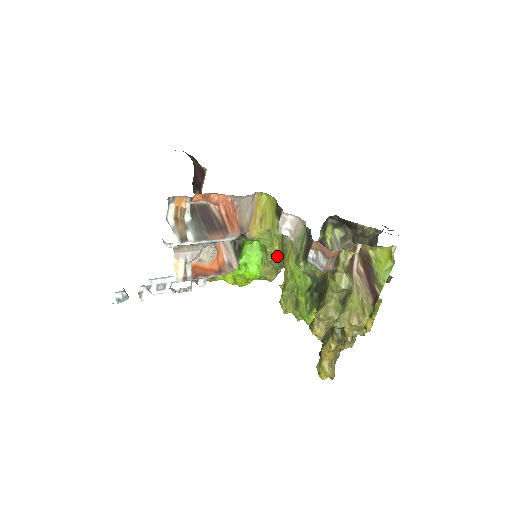
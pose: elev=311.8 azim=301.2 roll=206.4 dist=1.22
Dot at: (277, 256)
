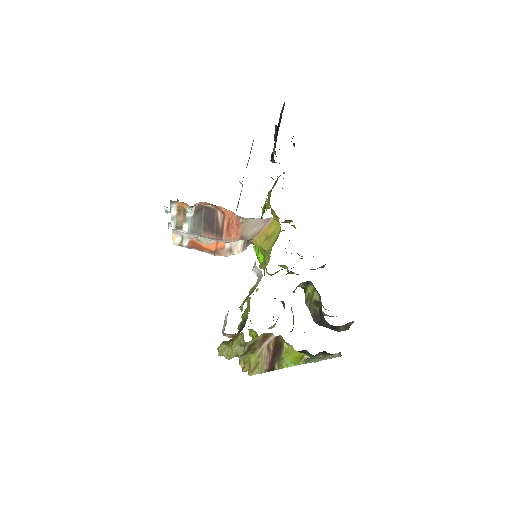
Dot at: (264, 271)
